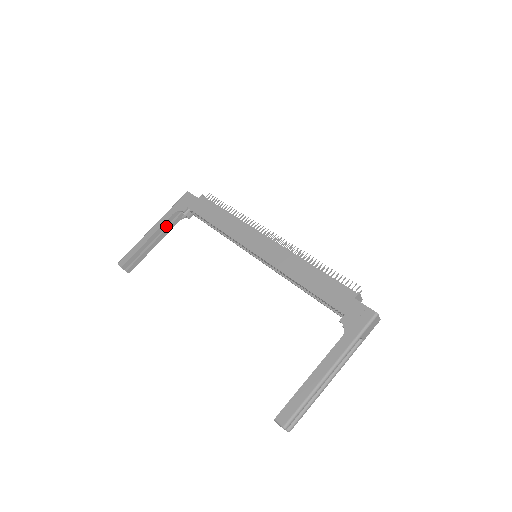
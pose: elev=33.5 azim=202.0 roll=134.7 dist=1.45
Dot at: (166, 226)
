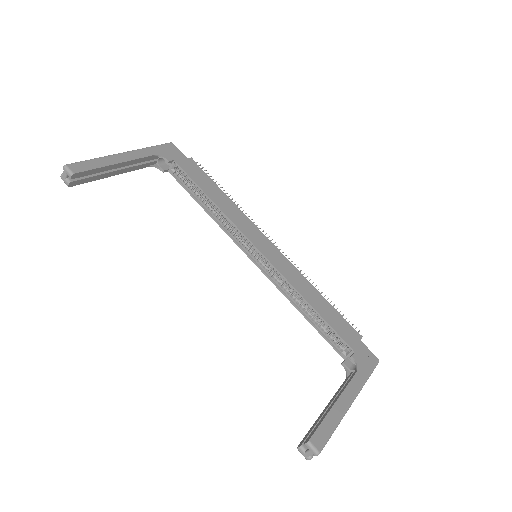
Dot at: (136, 162)
